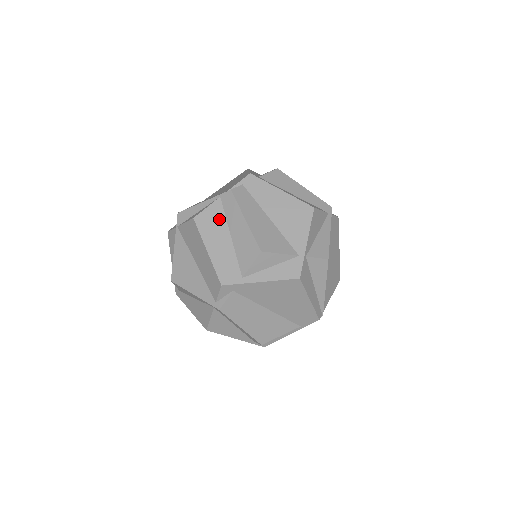
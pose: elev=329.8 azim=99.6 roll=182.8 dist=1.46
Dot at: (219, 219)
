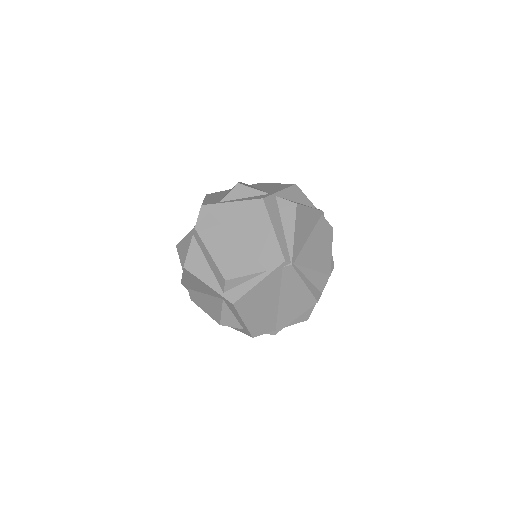
Dot at: (223, 193)
